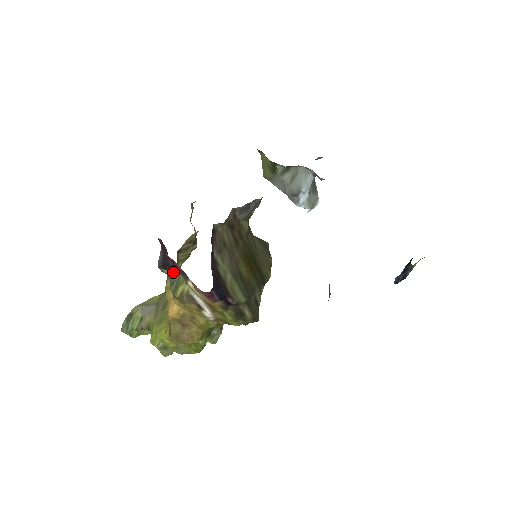
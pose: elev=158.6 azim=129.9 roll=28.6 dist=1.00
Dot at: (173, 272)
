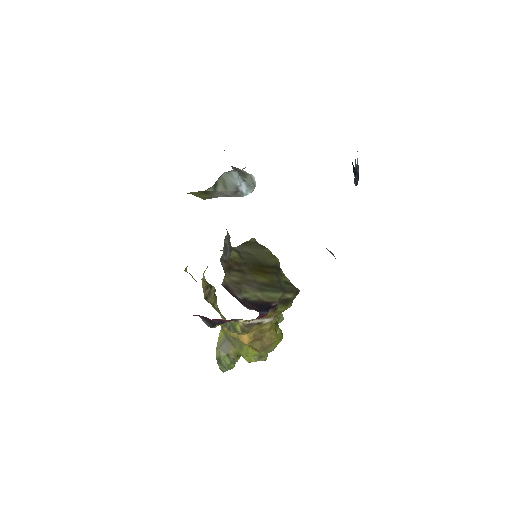
Dot at: occluded
